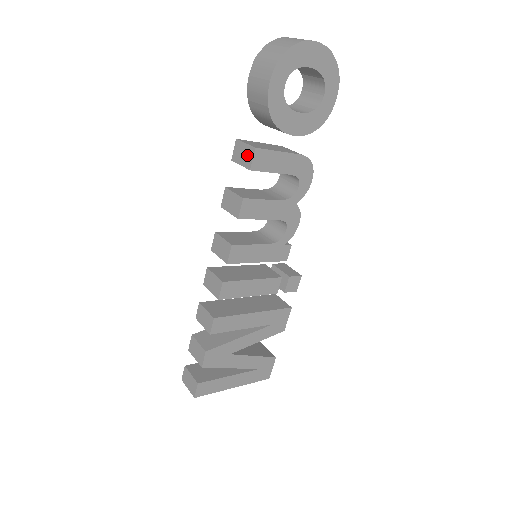
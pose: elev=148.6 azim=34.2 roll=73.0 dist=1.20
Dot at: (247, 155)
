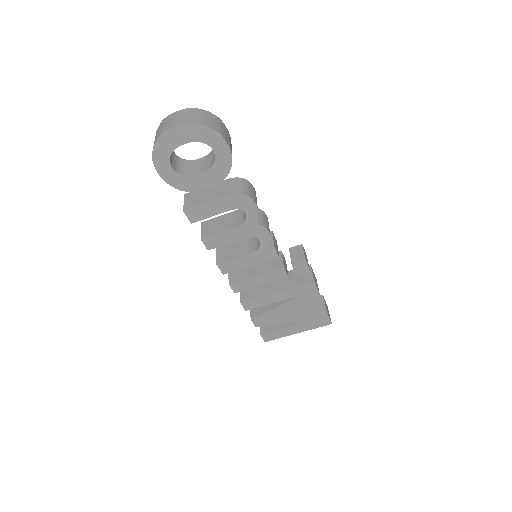
Dot at: occluded
